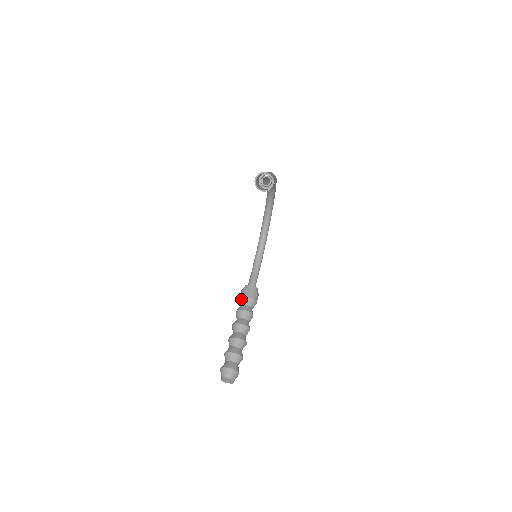
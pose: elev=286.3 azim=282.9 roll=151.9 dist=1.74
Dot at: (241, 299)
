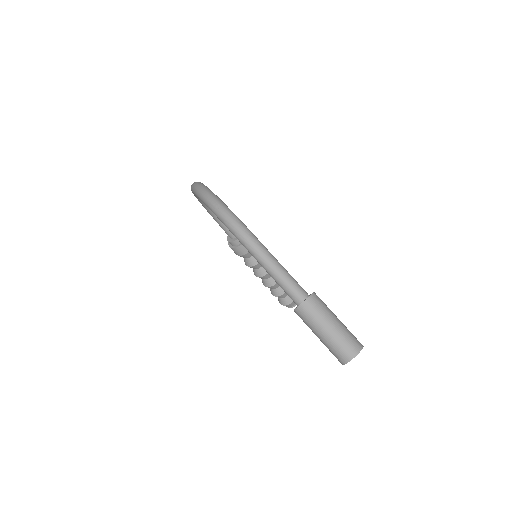
Dot at: occluded
